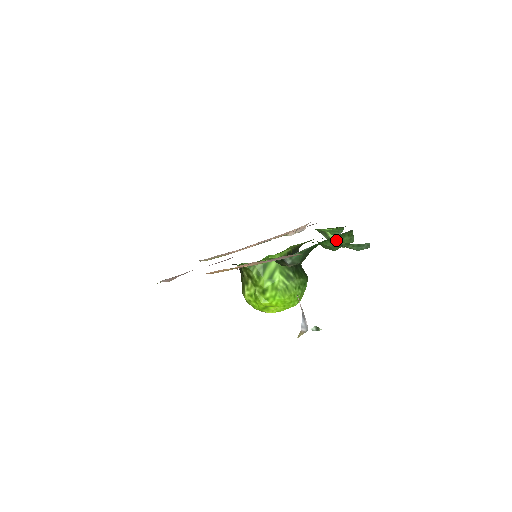
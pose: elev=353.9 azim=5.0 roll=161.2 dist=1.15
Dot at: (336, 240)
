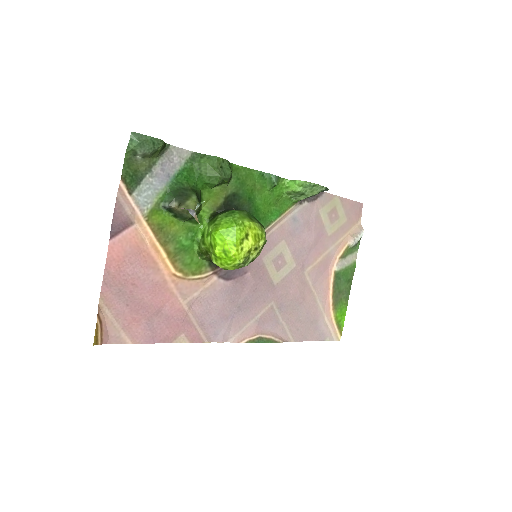
Dot at: (201, 169)
